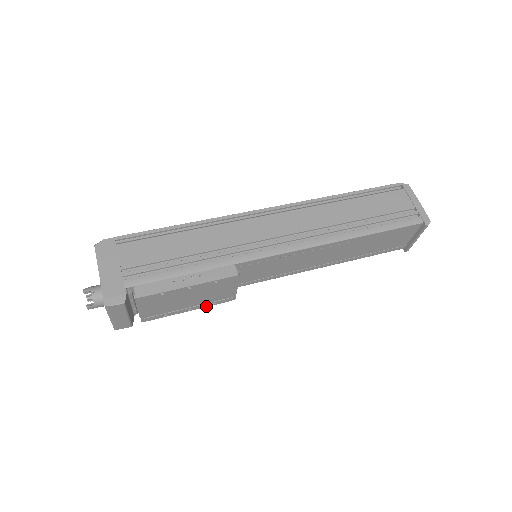
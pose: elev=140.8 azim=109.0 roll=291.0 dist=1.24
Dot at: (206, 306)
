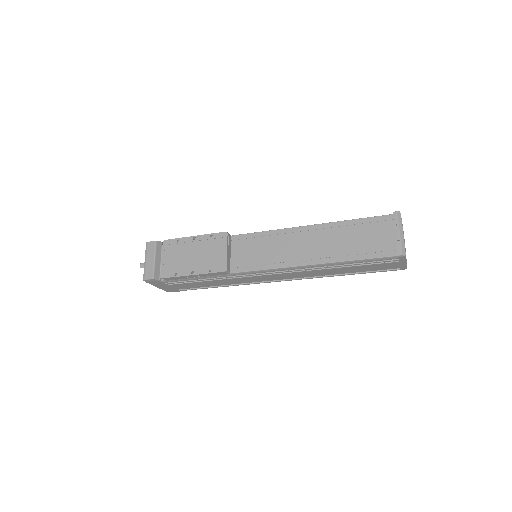
Dot at: (204, 273)
